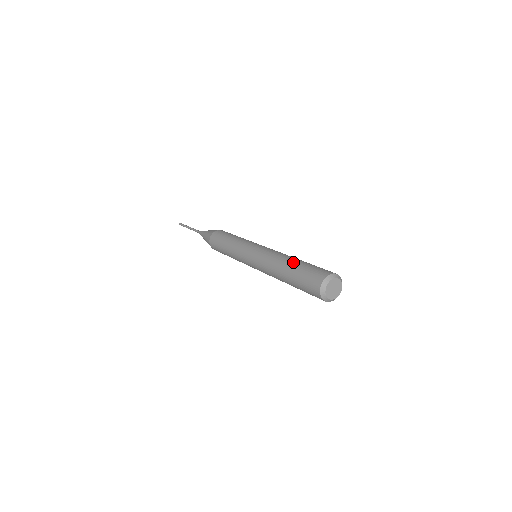
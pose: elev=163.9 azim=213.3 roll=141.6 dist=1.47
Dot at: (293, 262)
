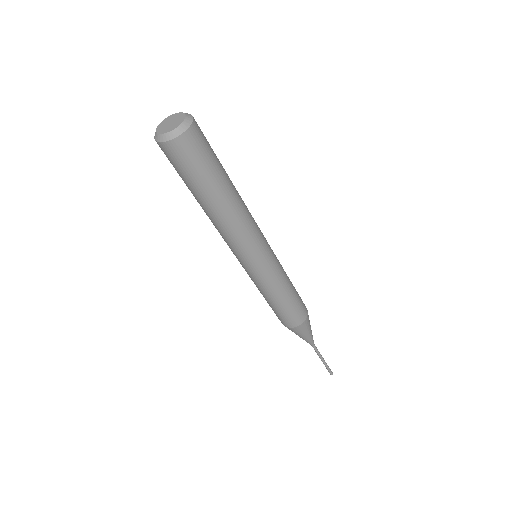
Dot at: occluded
